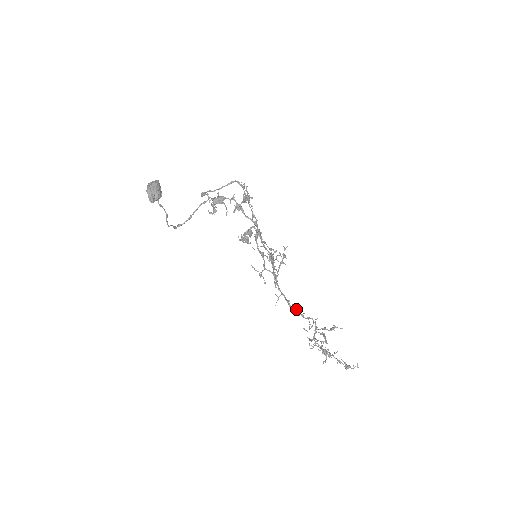
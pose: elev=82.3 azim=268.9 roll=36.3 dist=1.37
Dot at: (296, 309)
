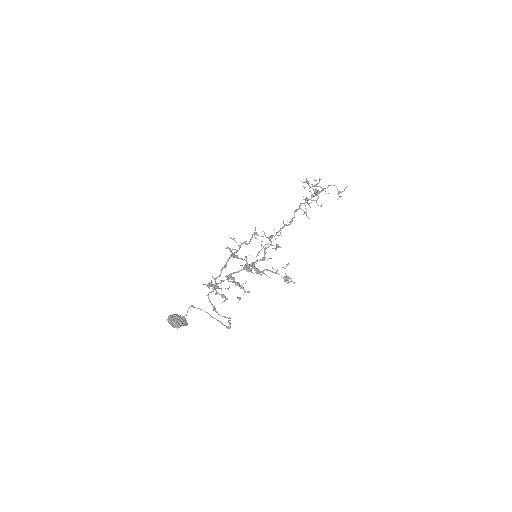
Dot at: (292, 220)
